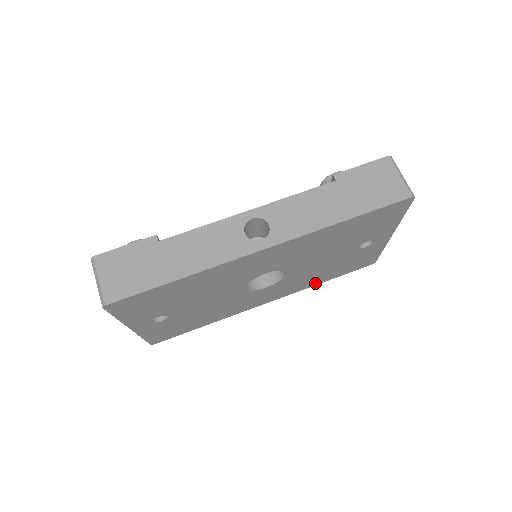
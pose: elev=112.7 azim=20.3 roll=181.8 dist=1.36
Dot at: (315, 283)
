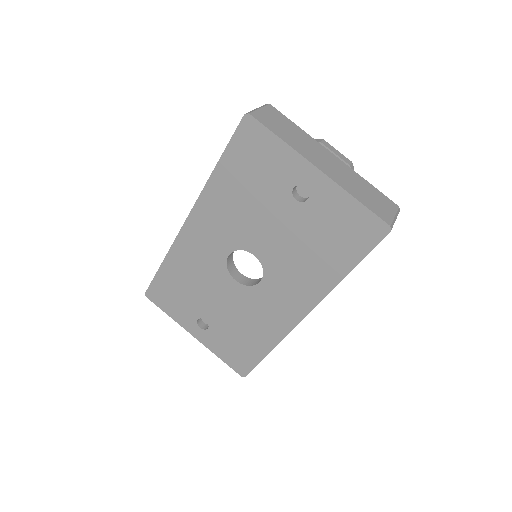
Dot at: (333, 278)
